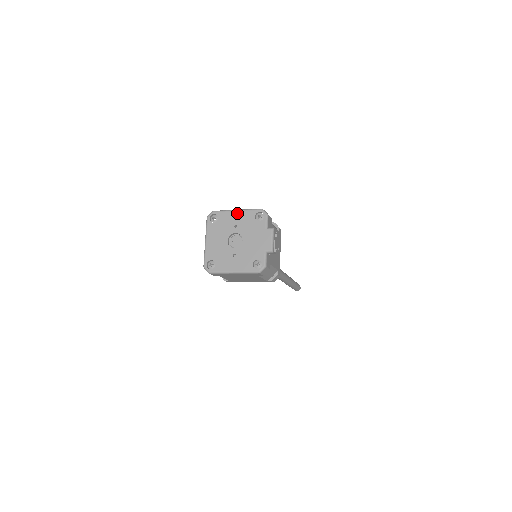
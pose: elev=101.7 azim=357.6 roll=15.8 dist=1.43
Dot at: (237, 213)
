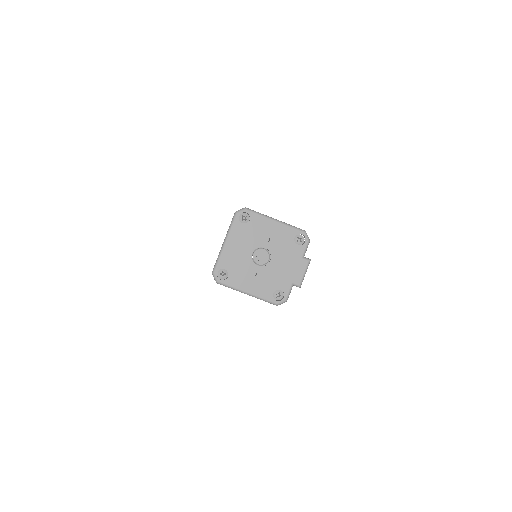
Dot at: (275, 224)
